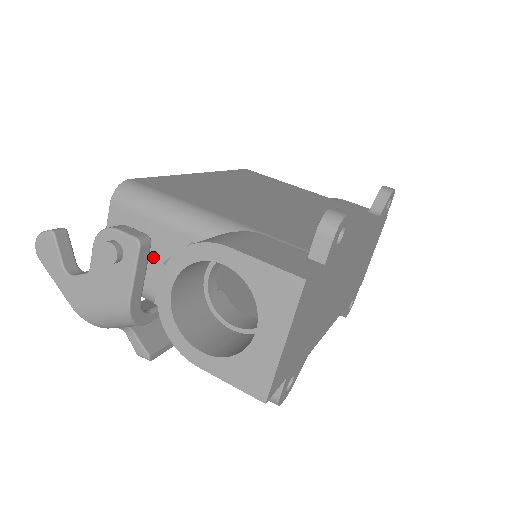
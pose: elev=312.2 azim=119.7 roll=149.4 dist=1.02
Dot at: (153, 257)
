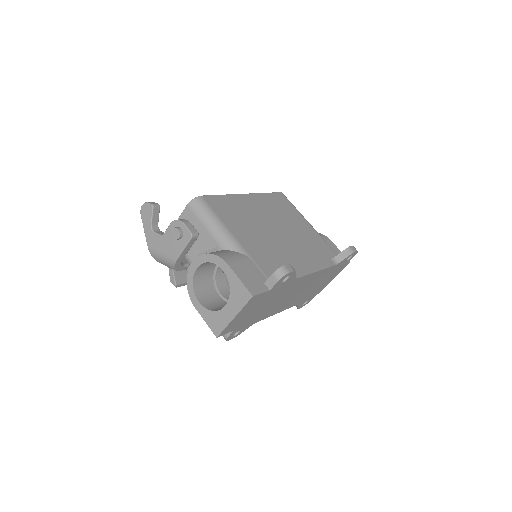
Dot at: (197, 243)
